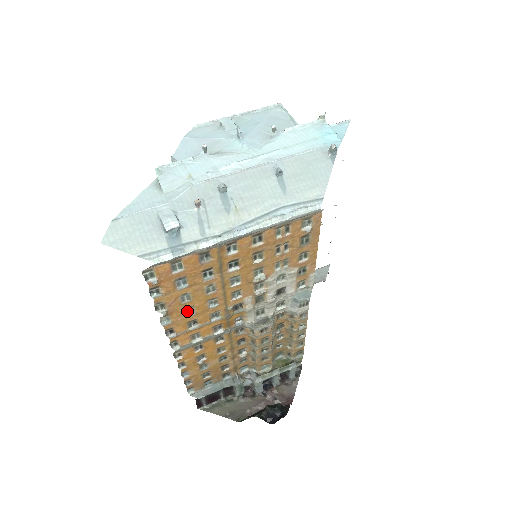
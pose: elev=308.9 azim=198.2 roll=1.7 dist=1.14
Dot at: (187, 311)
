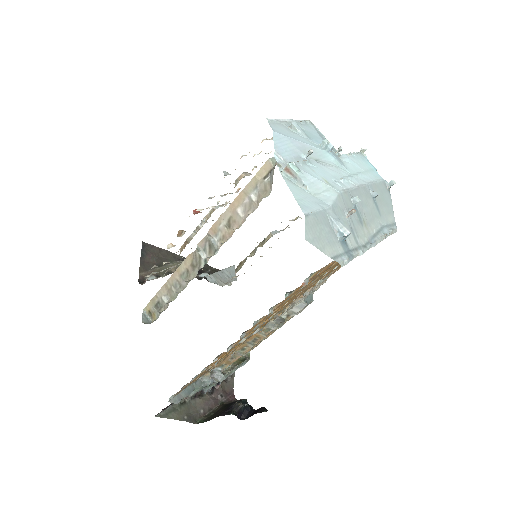
Dot at: occluded
